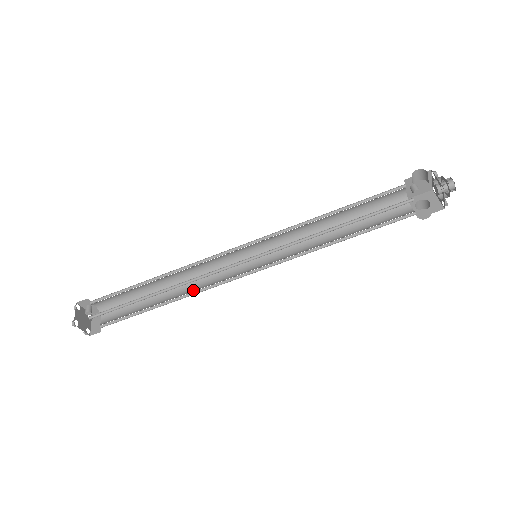
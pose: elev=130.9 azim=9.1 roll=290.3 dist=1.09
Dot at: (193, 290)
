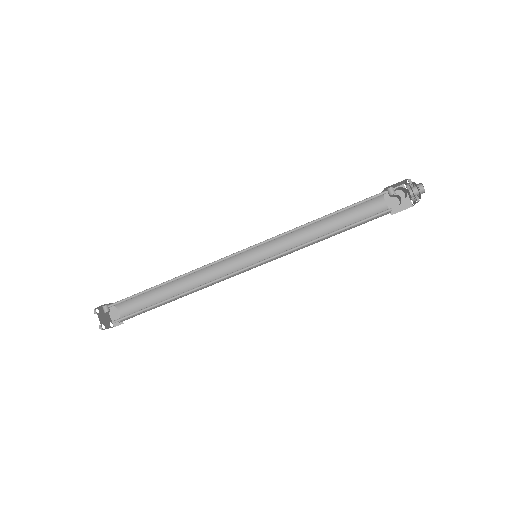
Dot at: (201, 284)
